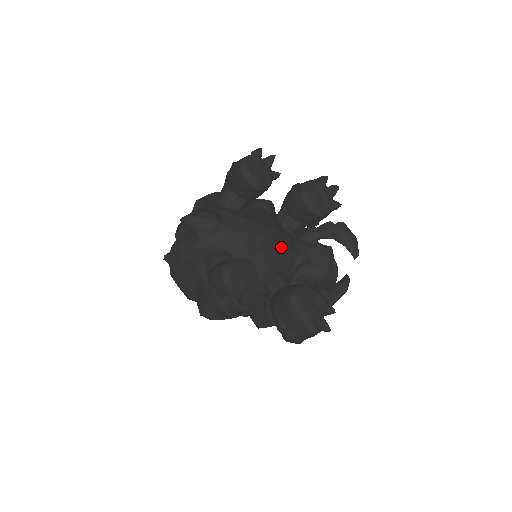
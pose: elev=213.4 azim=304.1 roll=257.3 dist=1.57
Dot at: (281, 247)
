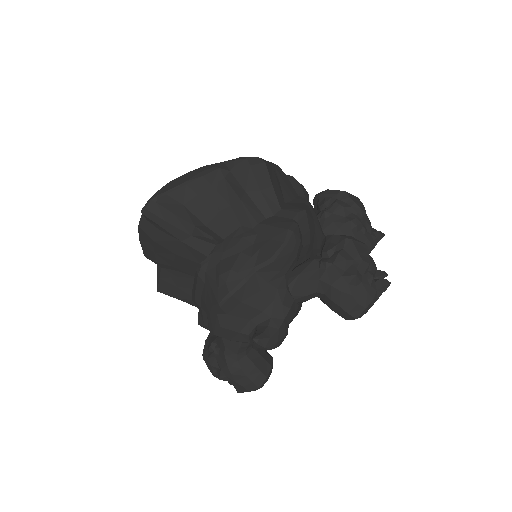
Dot at: occluded
